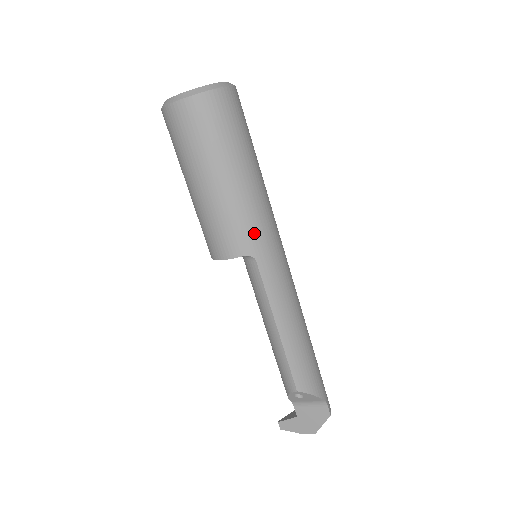
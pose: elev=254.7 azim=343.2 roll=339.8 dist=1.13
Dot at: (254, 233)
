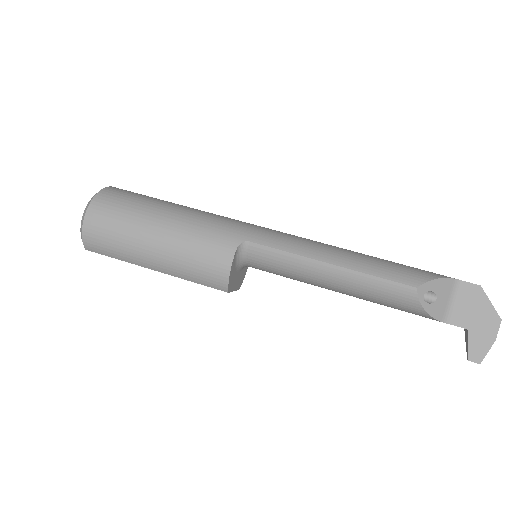
Dot at: (224, 229)
